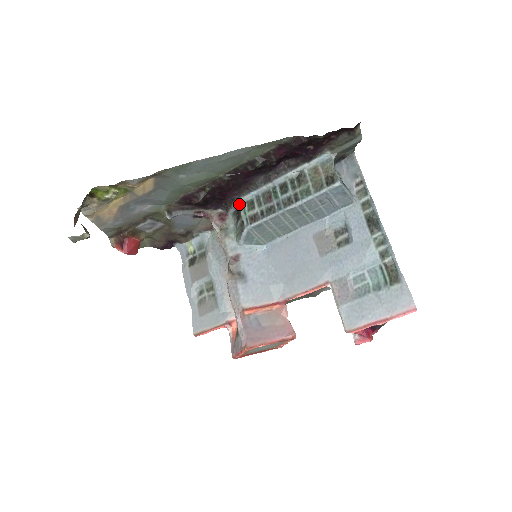
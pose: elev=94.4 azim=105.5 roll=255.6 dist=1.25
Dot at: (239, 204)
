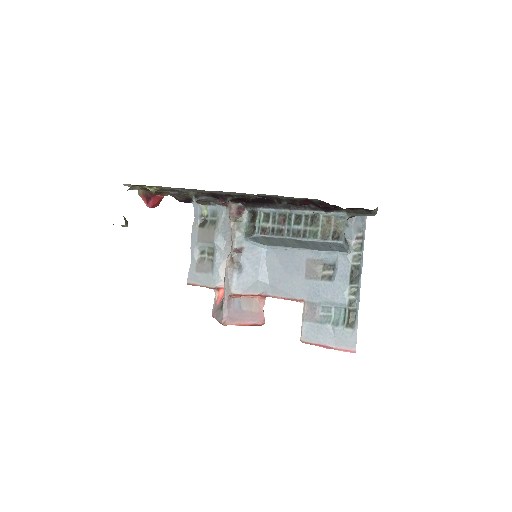
Dot at: (257, 211)
